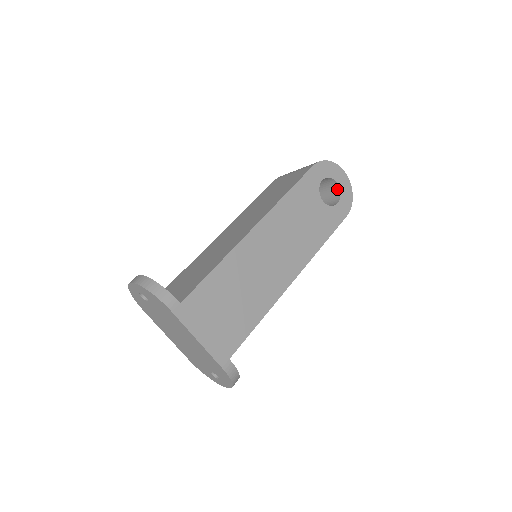
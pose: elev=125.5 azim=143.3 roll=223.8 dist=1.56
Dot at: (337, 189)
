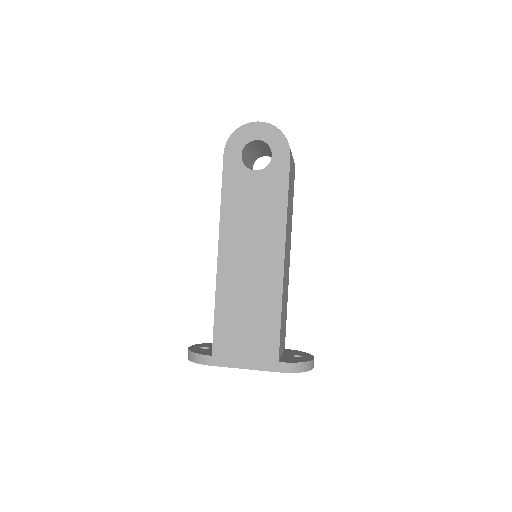
Dot at: (263, 142)
